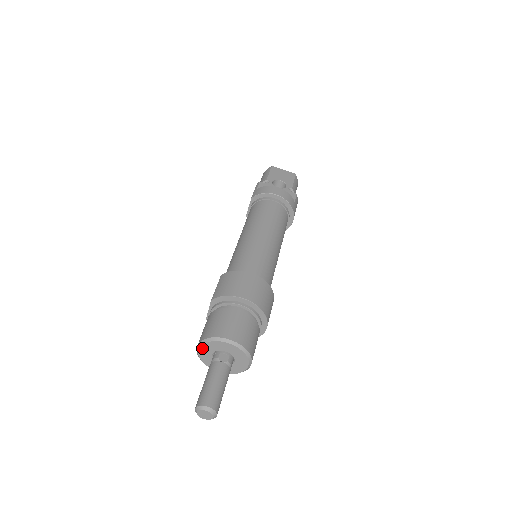
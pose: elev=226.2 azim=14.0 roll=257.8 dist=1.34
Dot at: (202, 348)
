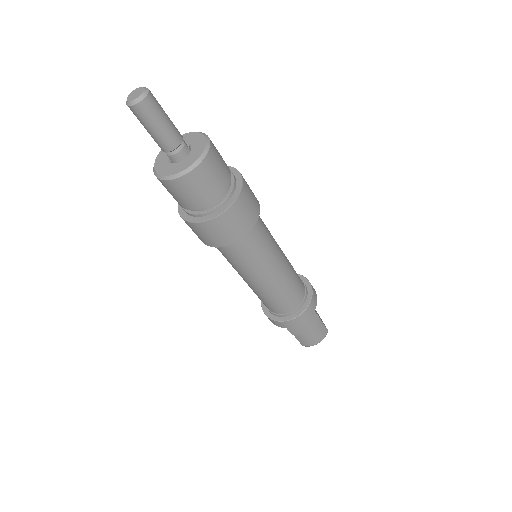
Dot at: occluded
